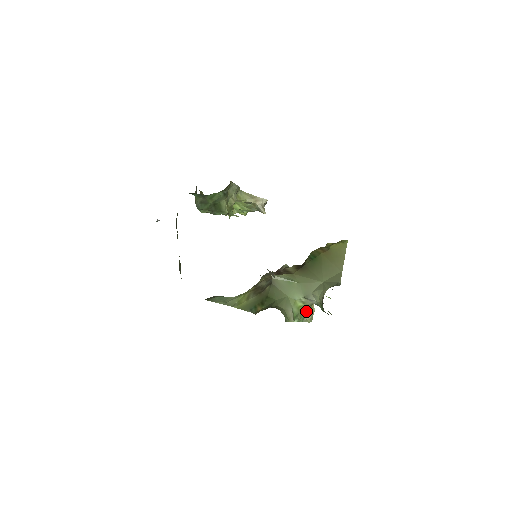
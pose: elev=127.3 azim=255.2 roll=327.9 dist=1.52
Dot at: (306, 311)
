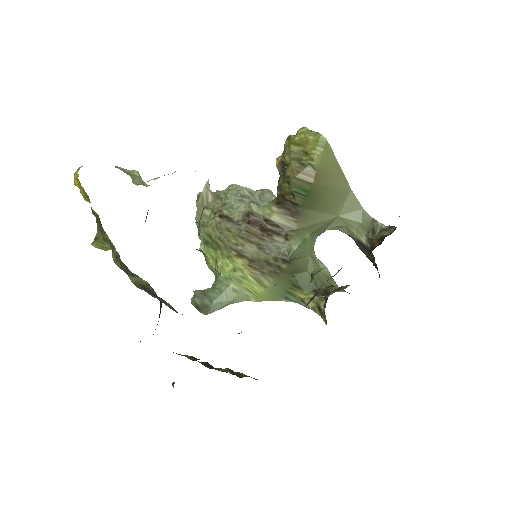
Dot at: occluded
